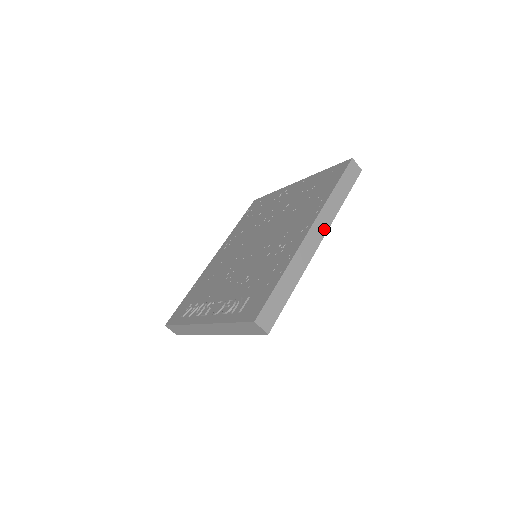
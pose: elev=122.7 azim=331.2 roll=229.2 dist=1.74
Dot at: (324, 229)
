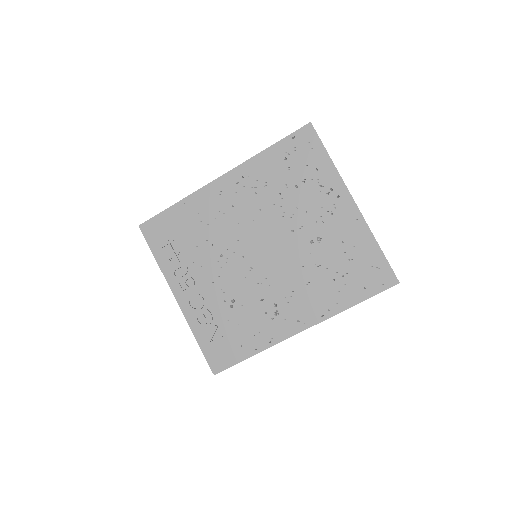
Dot at: occluded
